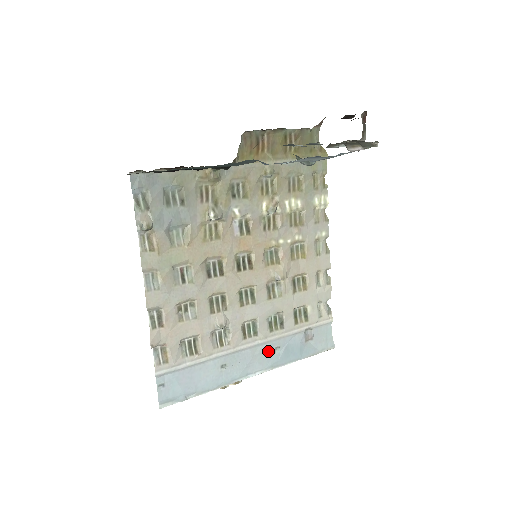
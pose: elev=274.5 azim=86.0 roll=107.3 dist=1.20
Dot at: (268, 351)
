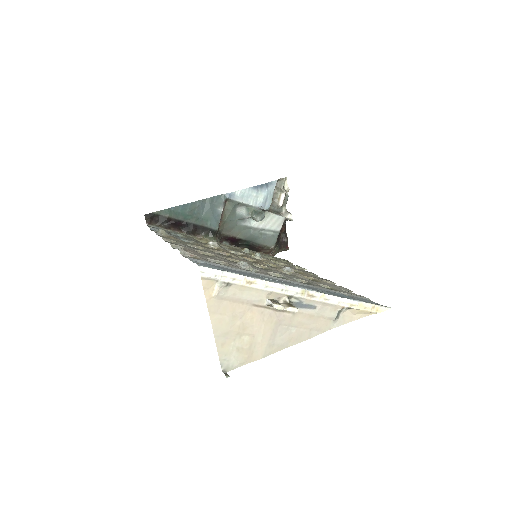
Dot at: (308, 287)
